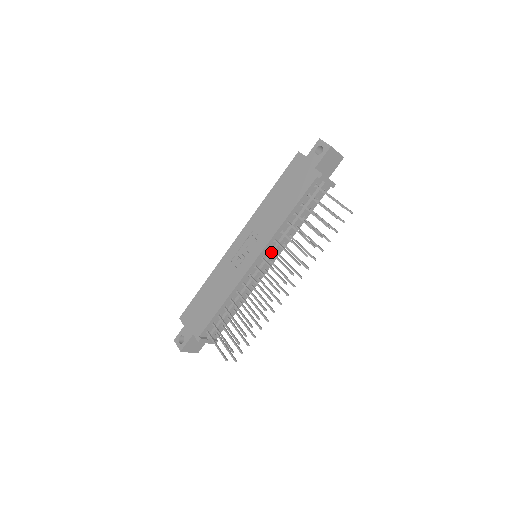
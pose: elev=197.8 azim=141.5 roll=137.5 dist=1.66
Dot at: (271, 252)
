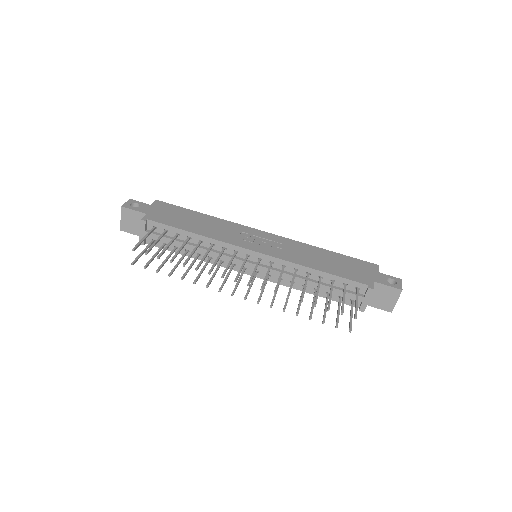
Dot at: (271, 265)
